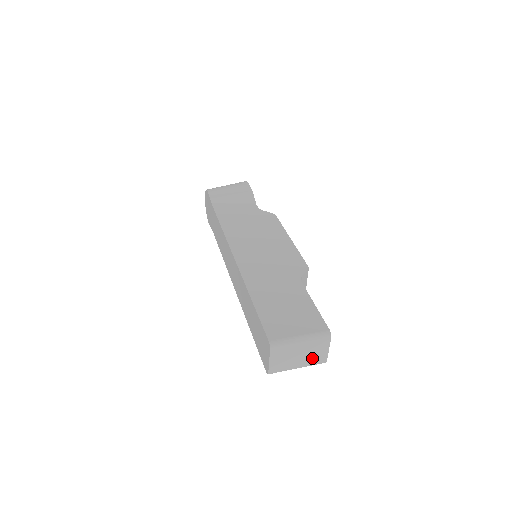
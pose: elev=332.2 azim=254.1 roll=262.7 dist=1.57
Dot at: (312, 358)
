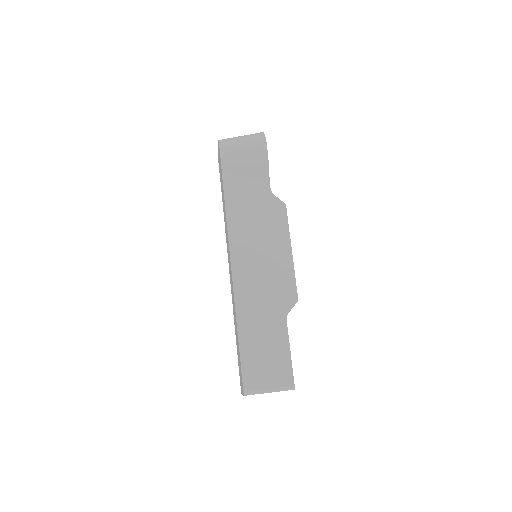
Dot at: occluded
